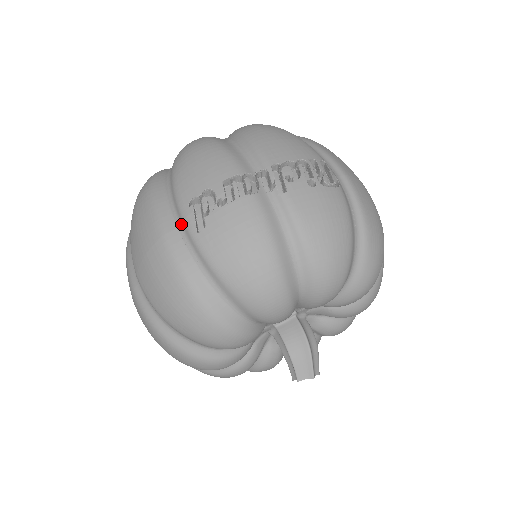
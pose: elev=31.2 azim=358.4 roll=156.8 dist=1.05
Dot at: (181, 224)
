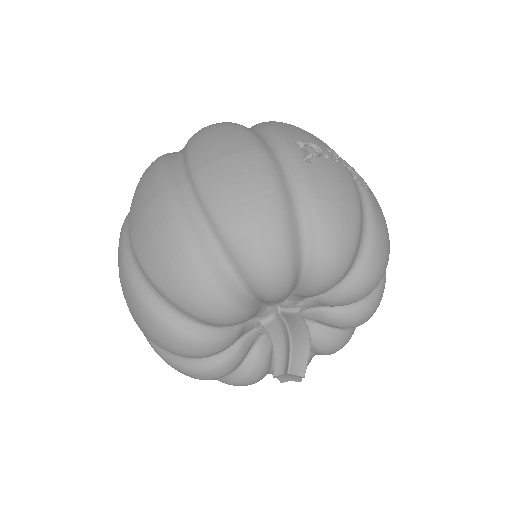
Dot at: (281, 152)
